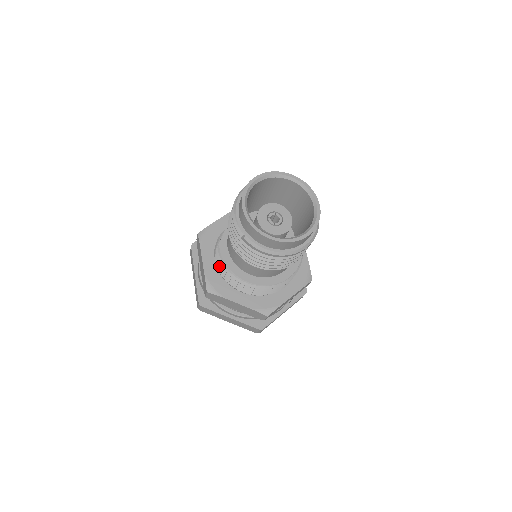
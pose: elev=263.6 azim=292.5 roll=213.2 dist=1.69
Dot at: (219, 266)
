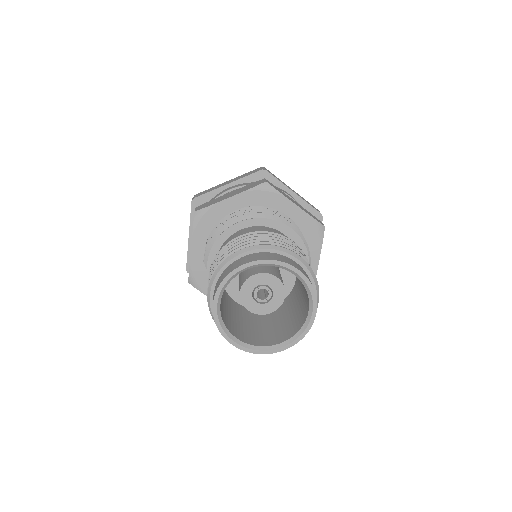
Dot at: occluded
